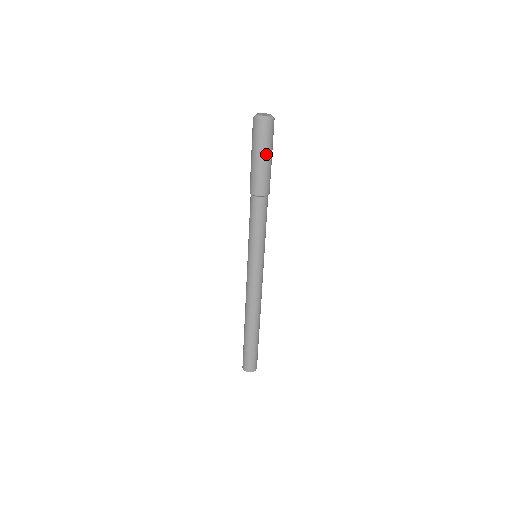
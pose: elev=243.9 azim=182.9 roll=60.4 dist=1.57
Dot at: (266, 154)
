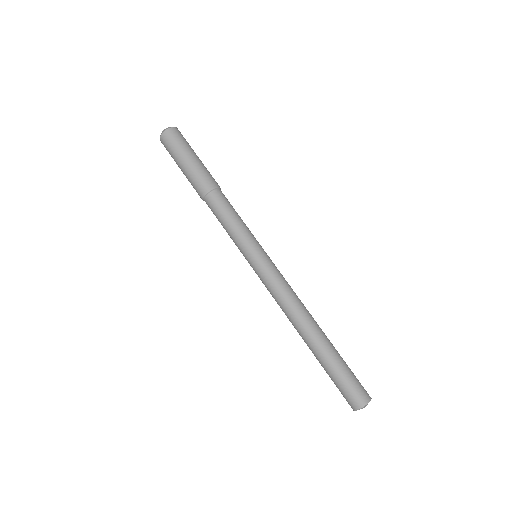
Dot at: (195, 153)
